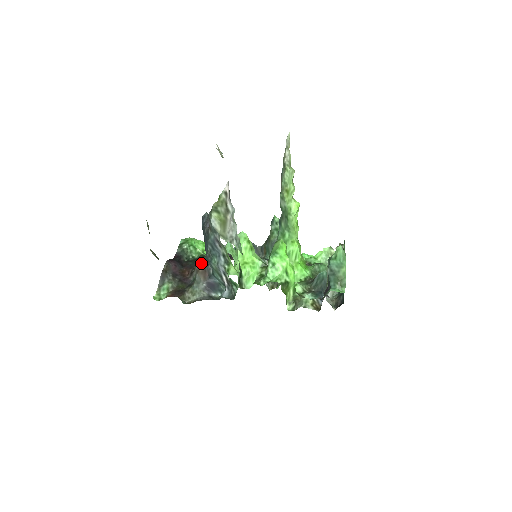
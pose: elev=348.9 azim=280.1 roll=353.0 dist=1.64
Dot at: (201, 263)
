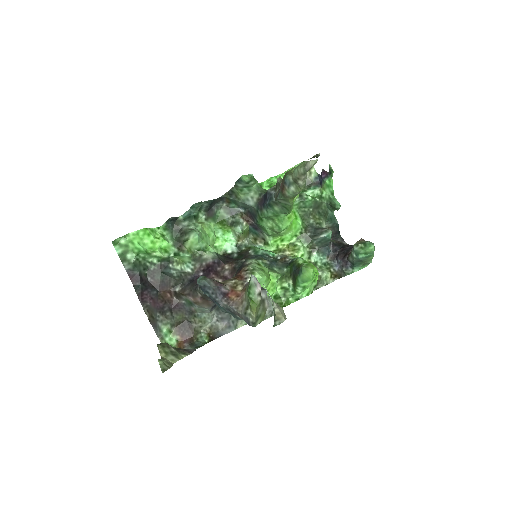
Dot at: (196, 295)
